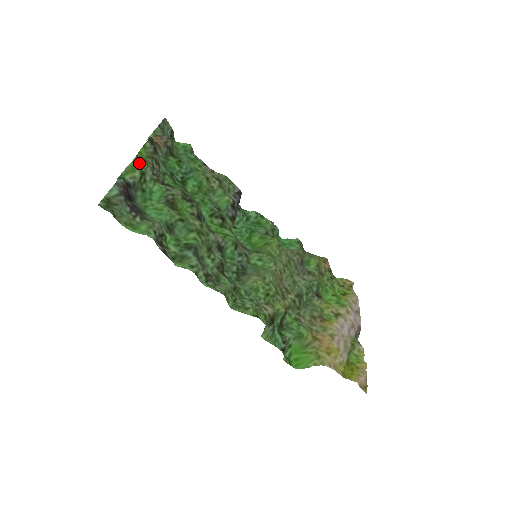
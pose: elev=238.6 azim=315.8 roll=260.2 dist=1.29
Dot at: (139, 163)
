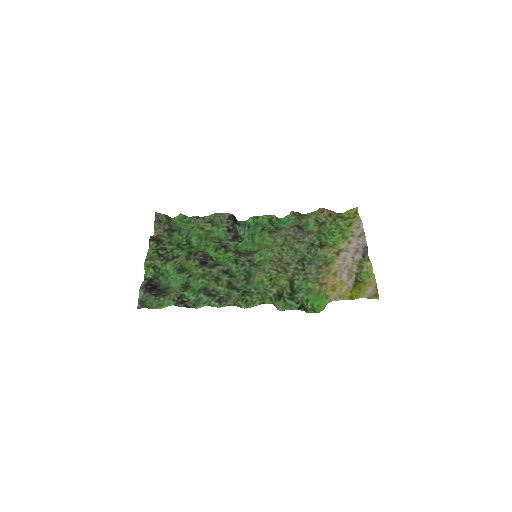
Dot at: (148, 264)
